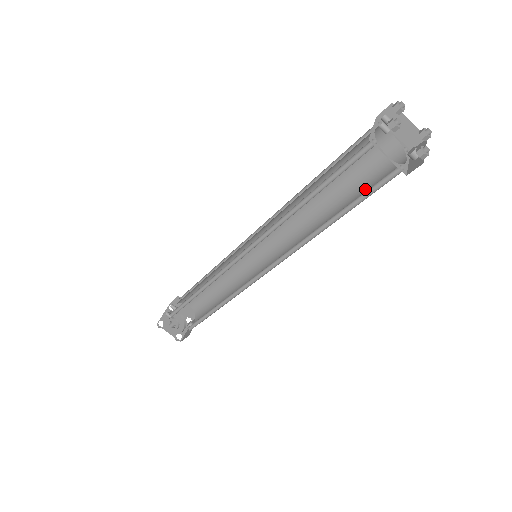
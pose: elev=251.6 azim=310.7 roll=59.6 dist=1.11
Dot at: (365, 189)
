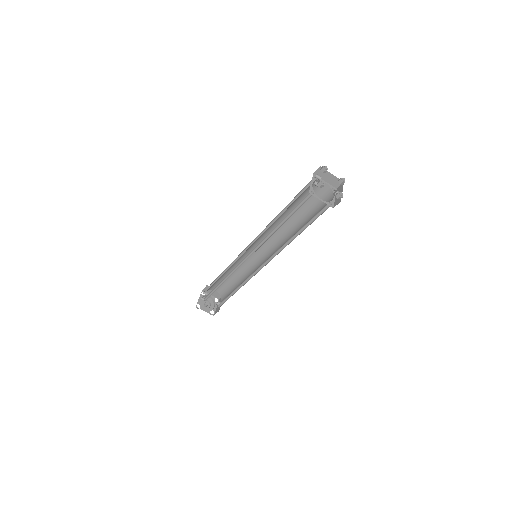
Dot at: (314, 213)
